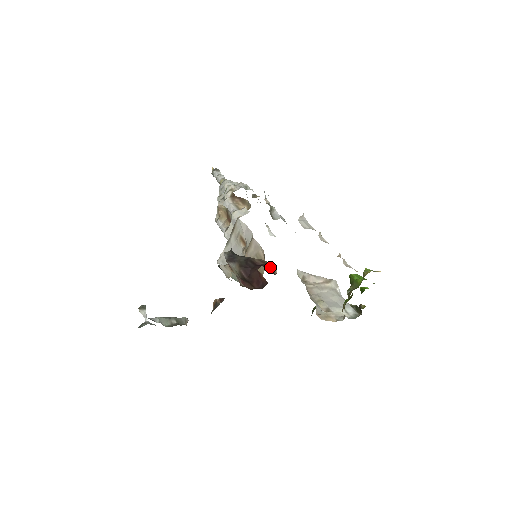
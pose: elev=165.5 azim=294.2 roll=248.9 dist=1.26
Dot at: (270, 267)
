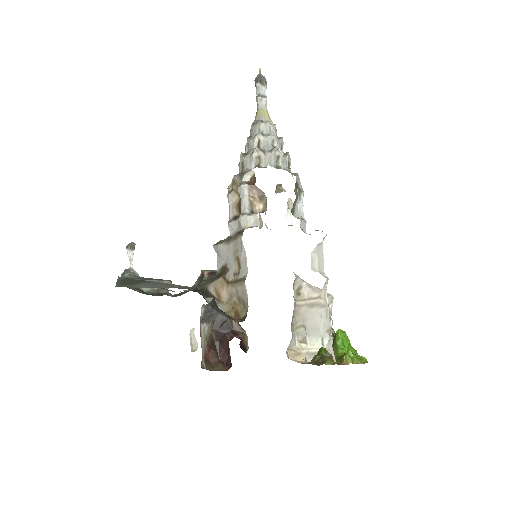
Dot at: (245, 337)
